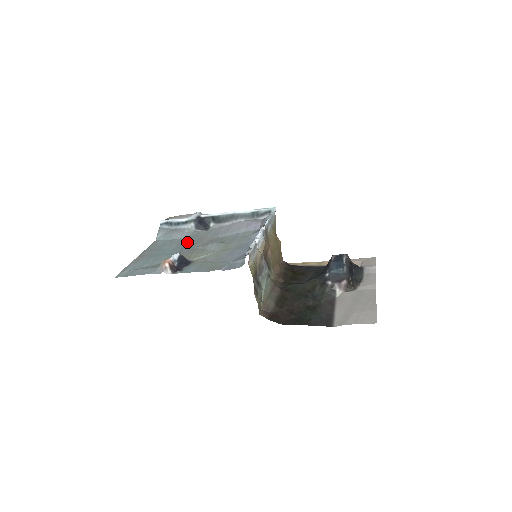
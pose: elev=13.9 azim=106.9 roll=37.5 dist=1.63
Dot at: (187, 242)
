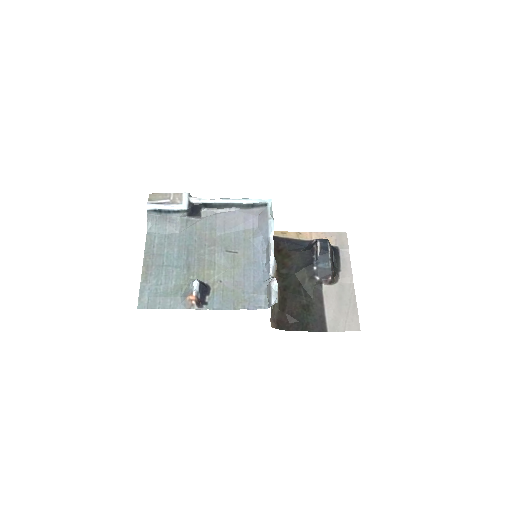
Dot at: (188, 243)
